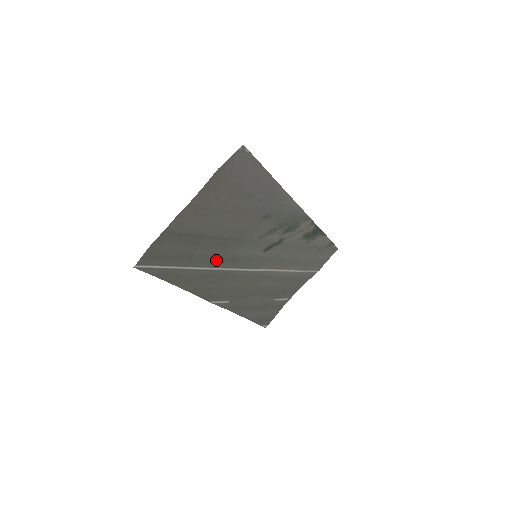
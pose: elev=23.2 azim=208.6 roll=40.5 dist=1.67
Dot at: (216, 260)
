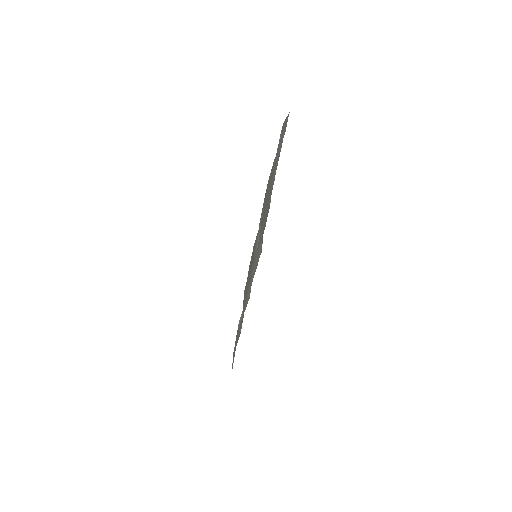
Dot at: occluded
